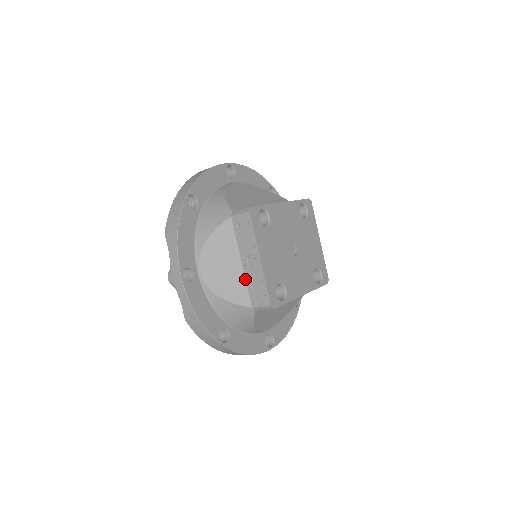
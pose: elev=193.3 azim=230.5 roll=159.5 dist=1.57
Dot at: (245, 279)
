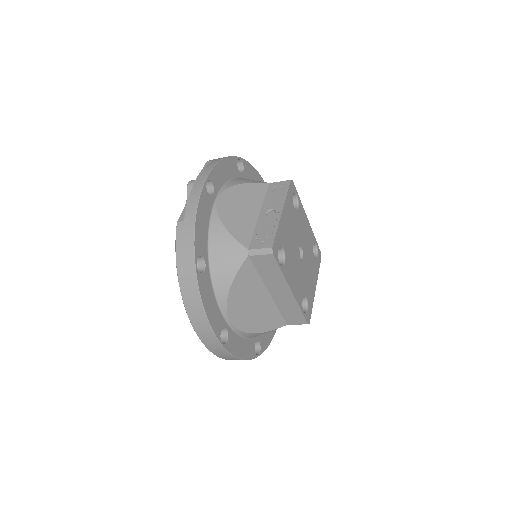
Dot at: (255, 226)
